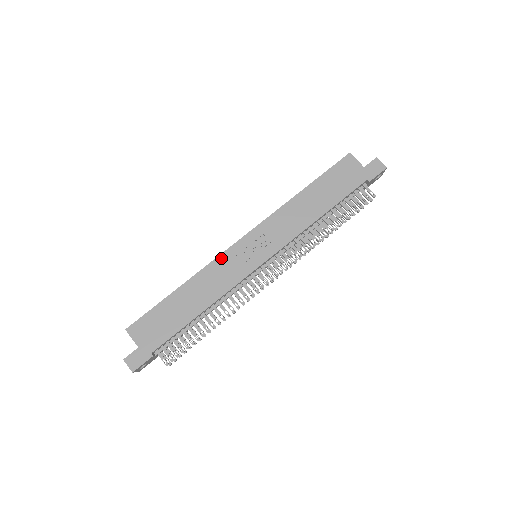
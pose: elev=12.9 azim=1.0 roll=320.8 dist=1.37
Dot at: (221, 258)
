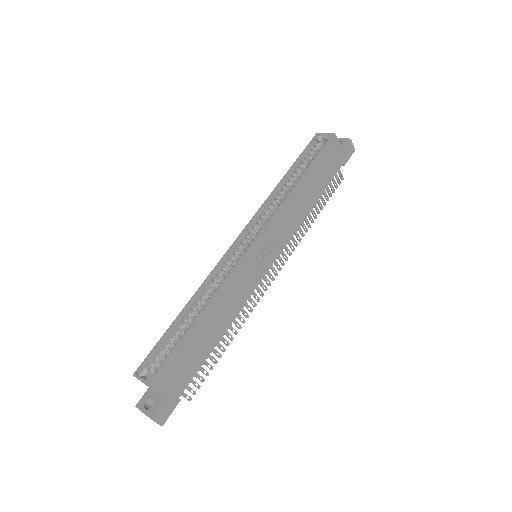
Dot at: (237, 272)
